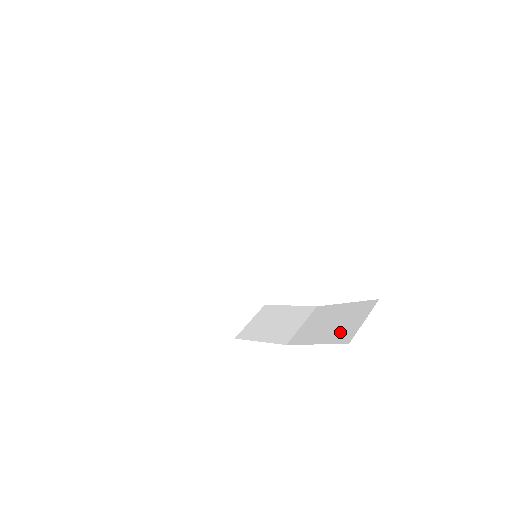
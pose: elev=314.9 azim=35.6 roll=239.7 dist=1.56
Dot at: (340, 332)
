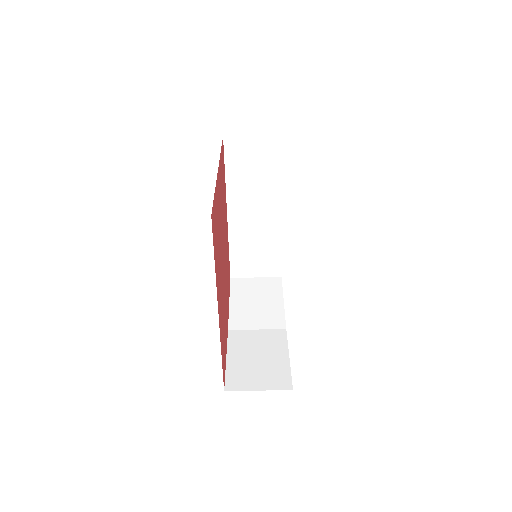
Dot at: (242, 374)
